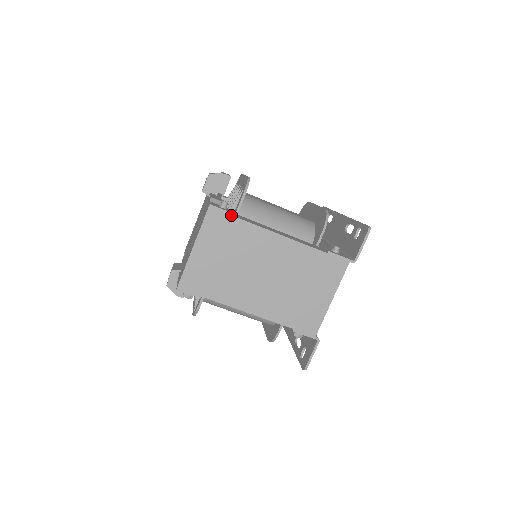
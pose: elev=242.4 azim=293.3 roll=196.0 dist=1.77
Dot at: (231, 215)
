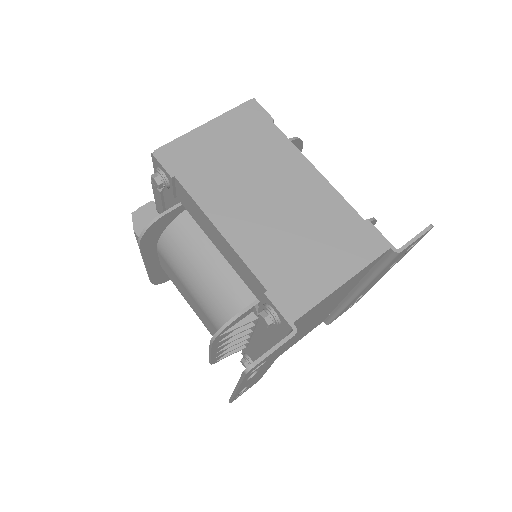
Dot at: (270, 119)
